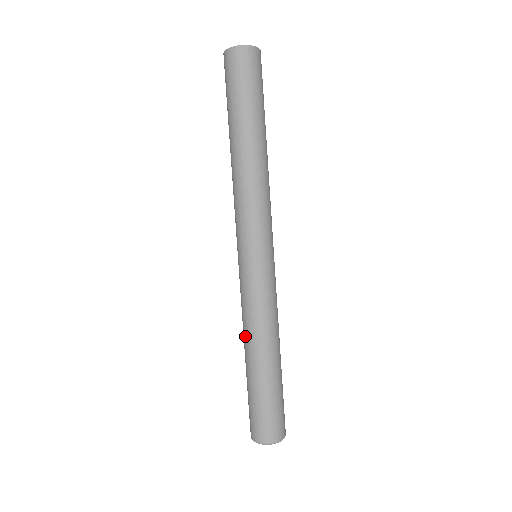
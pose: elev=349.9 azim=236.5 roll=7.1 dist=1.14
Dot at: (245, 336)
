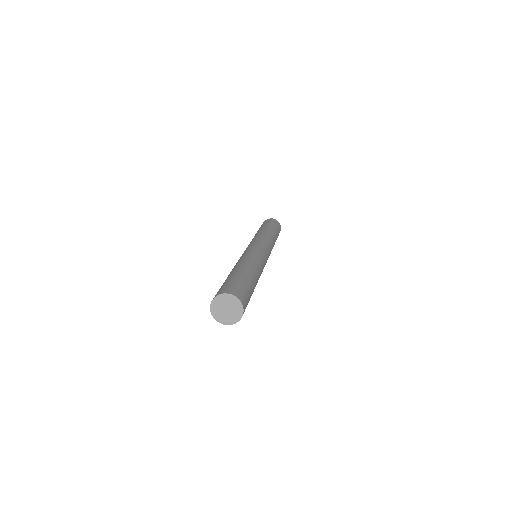
Dot at: occluded
